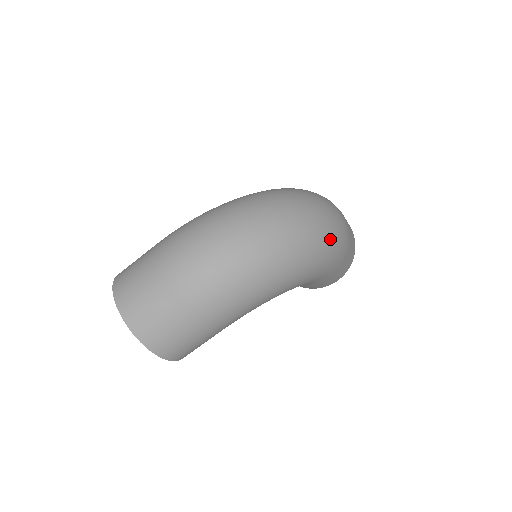
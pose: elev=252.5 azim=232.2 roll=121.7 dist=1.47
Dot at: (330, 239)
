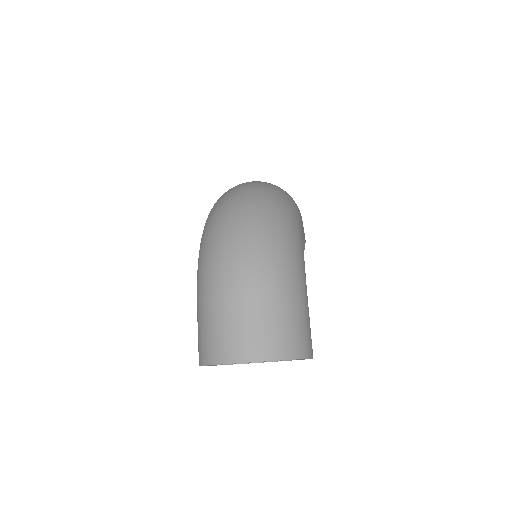
Dot at: occluded
